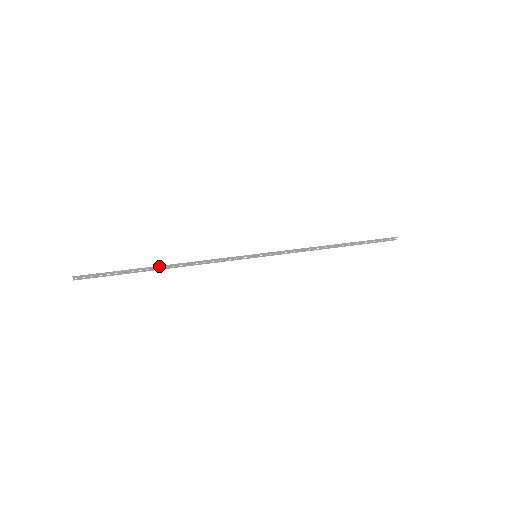
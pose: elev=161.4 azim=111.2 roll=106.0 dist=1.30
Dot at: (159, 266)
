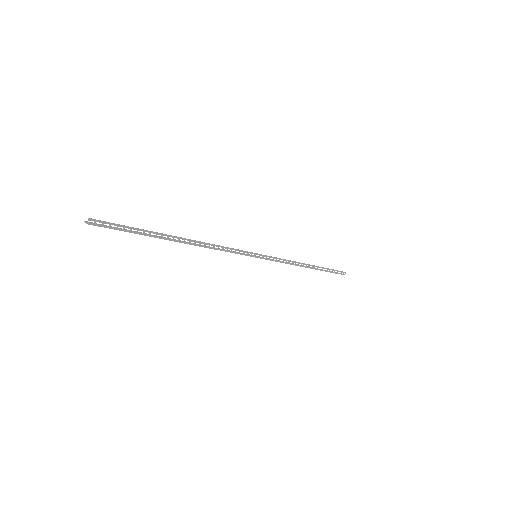
Dot at: (178, 237)
